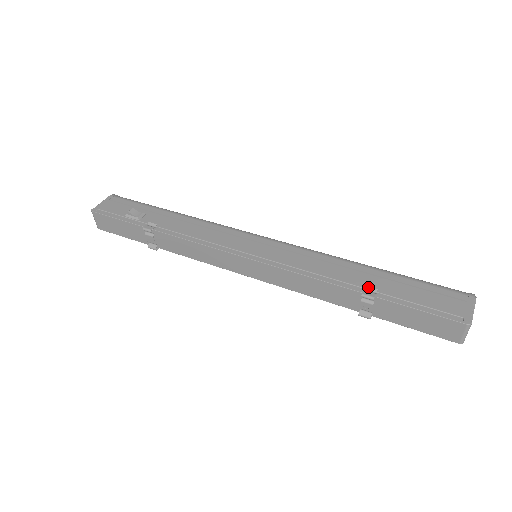
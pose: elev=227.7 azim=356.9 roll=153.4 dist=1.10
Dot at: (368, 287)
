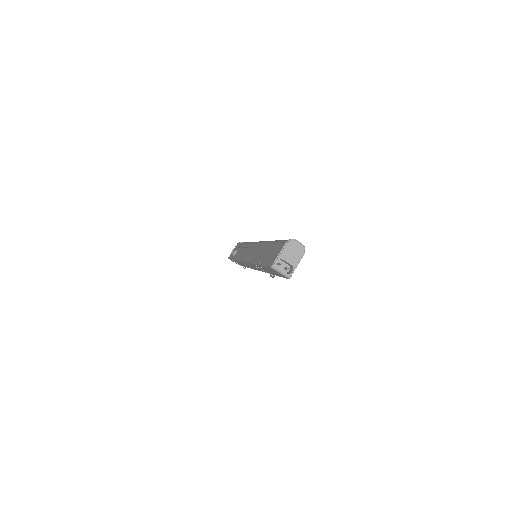
Dot at: (258, 259)
